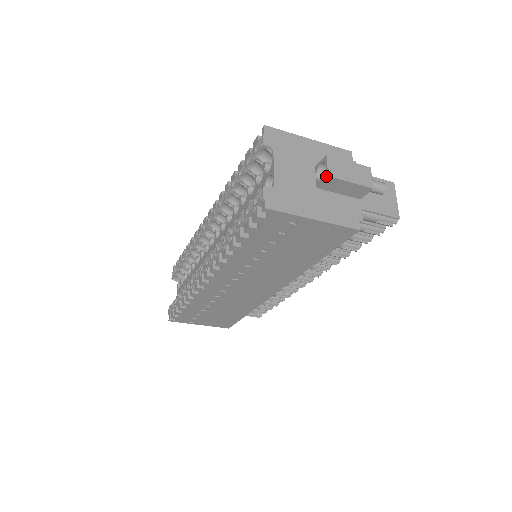
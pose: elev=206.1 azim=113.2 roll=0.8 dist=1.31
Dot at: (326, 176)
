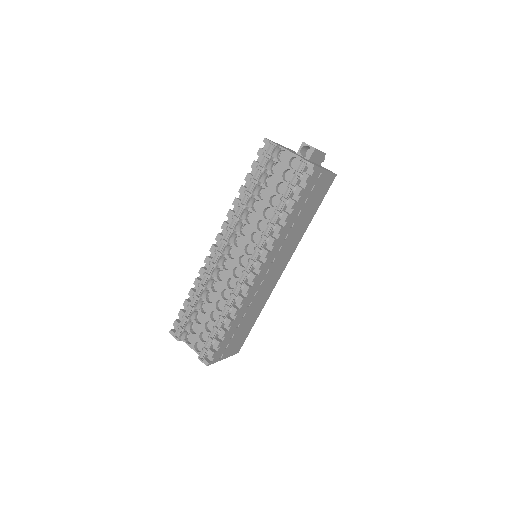
Dot at: (313, 149)
